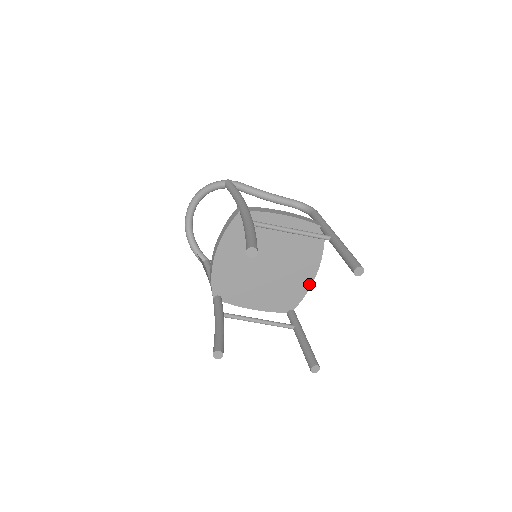
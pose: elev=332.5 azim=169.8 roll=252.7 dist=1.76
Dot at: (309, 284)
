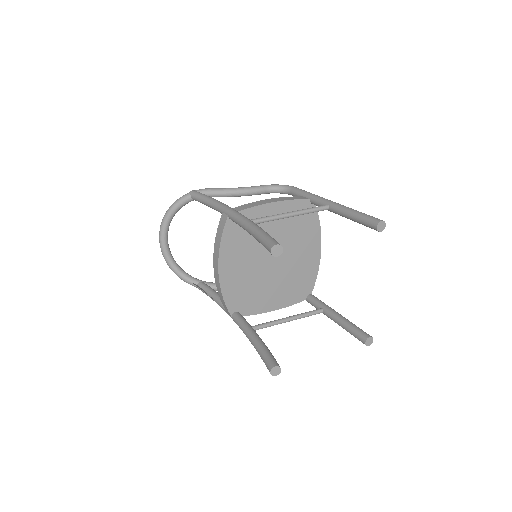
Dot at: (317, 262)
